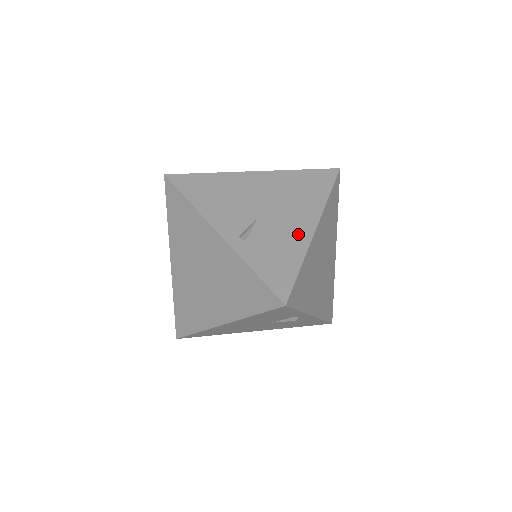
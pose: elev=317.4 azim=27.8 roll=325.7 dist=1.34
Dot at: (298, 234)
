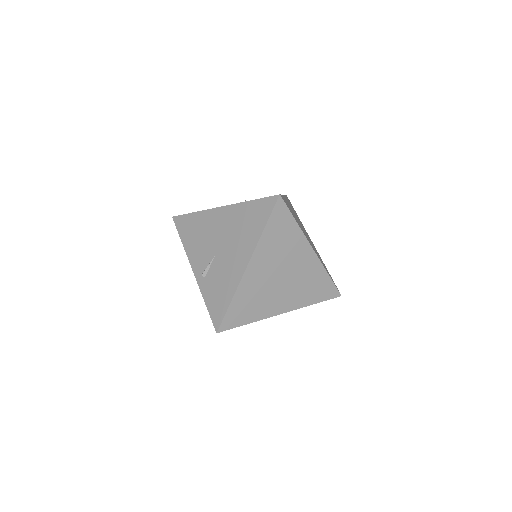
Dot at: (235, 272)
